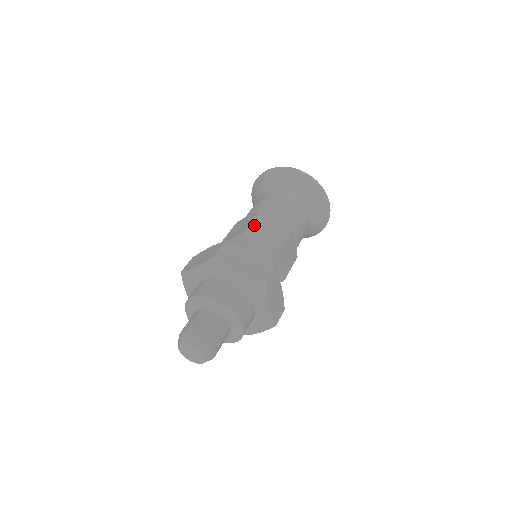
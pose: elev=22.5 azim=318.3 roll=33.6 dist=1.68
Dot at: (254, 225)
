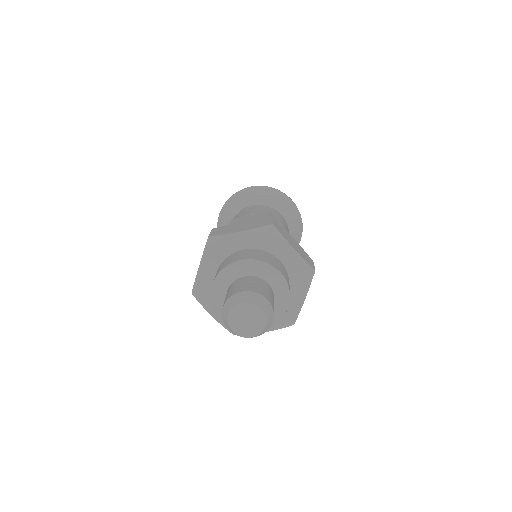
Dot at: occluded
